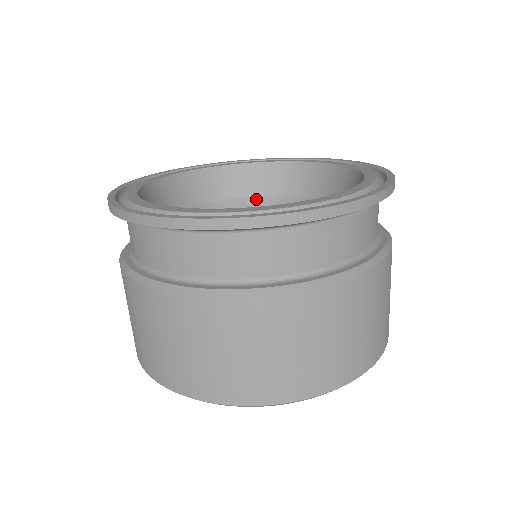
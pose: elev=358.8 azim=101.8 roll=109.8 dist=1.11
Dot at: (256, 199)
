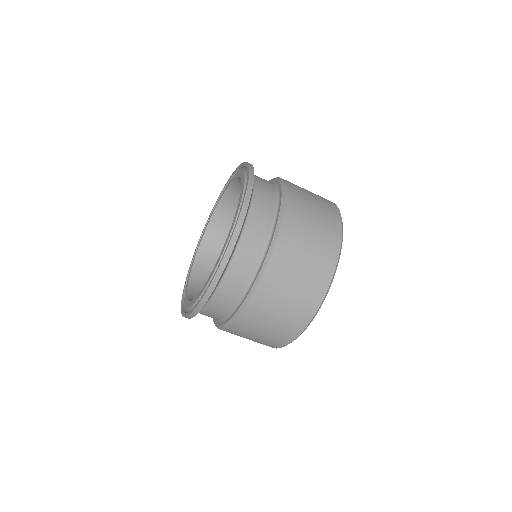
Dot at: occluded
